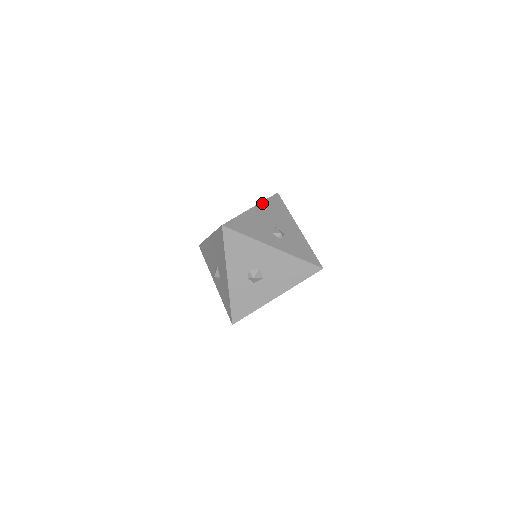
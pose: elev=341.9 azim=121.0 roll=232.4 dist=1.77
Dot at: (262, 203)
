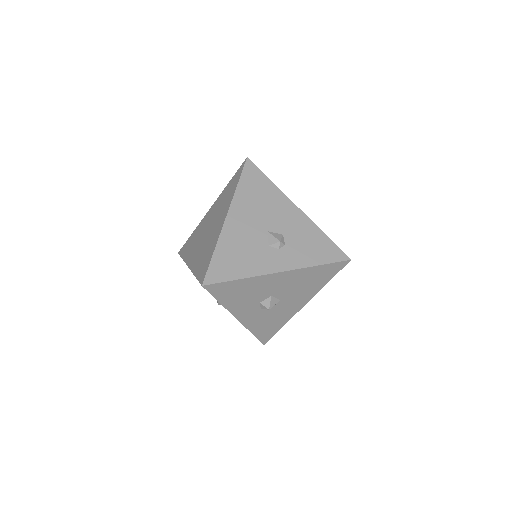
Dot at: (235, 197)
